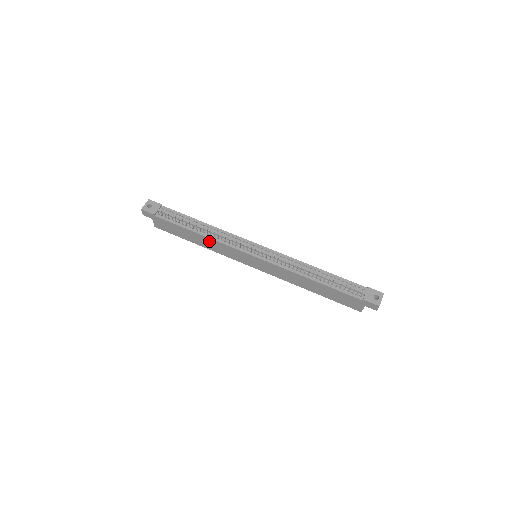
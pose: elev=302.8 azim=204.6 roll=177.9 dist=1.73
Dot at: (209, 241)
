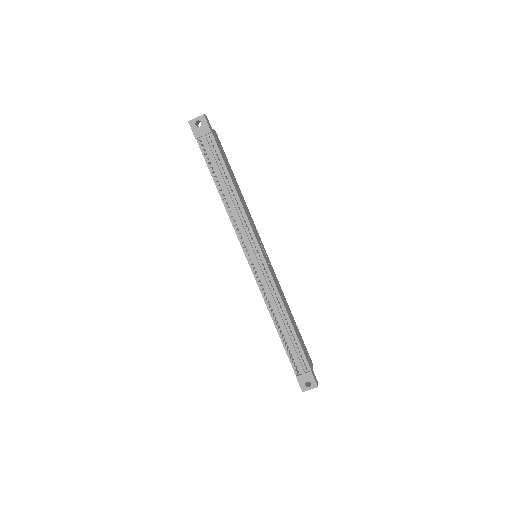
Dot at: occluded
